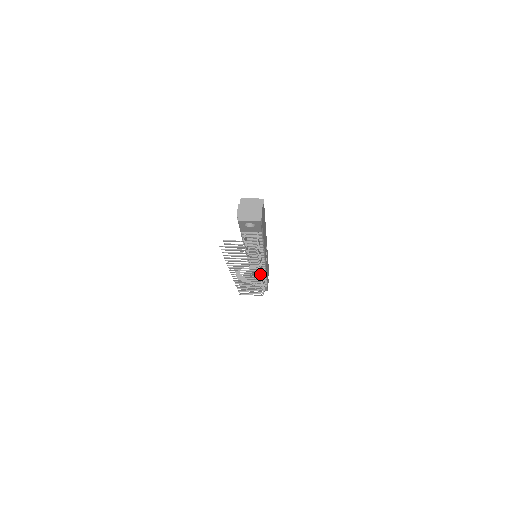
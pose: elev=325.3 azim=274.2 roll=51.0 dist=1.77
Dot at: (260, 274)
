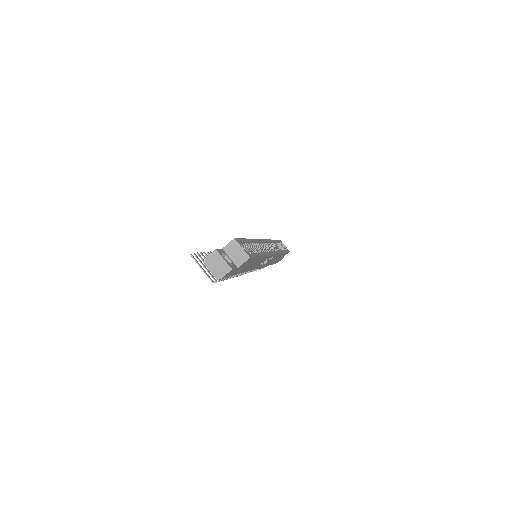
Dot at: (243, 274)
